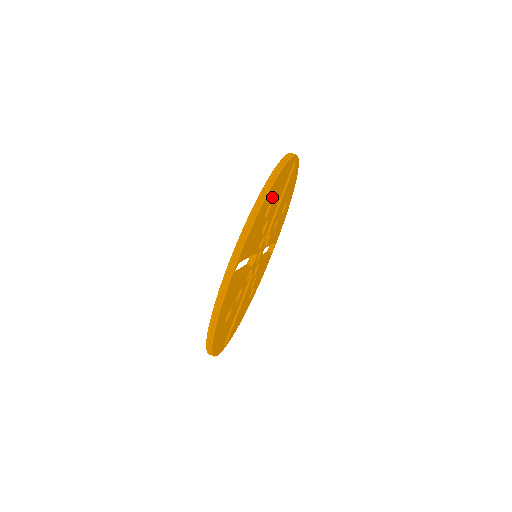
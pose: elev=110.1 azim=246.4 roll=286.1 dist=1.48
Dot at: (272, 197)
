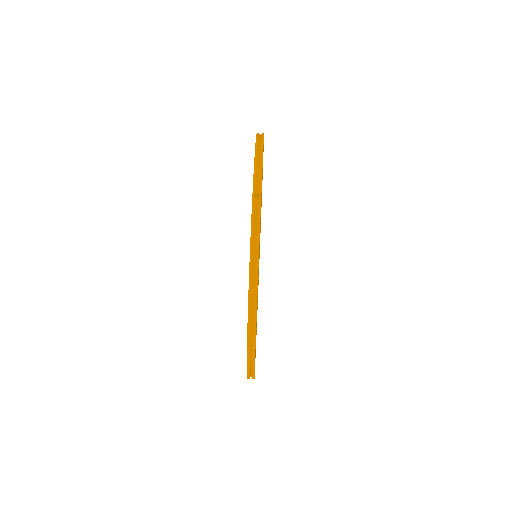
Dot at: occluded
